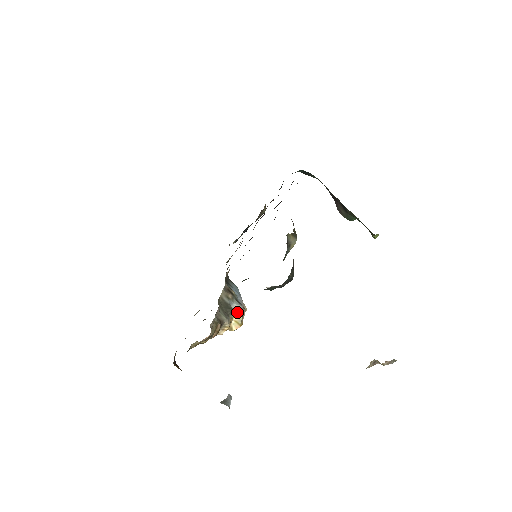
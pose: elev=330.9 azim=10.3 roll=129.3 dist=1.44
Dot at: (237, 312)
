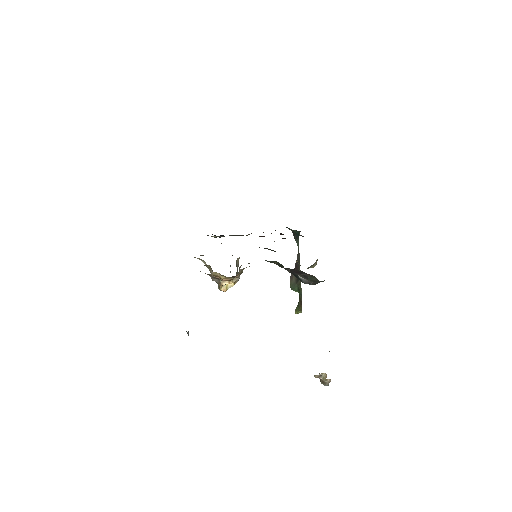
Dot at: occluded
